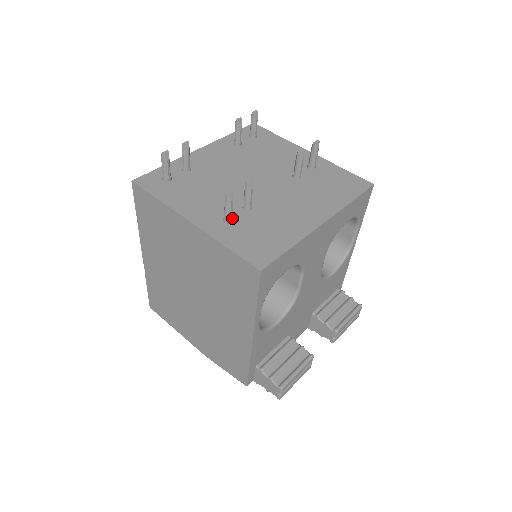
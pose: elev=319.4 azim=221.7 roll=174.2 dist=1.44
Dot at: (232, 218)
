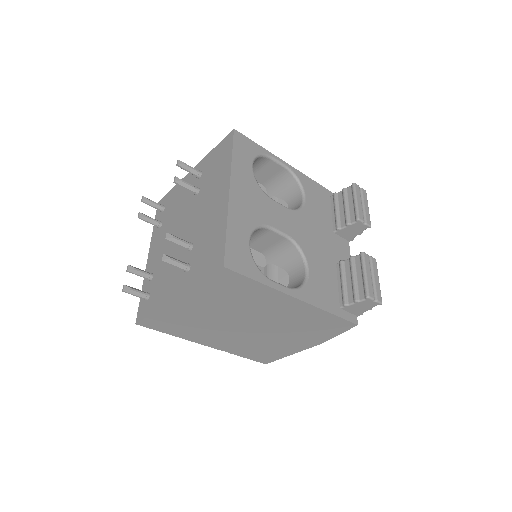
Dot at: (187, 265)
